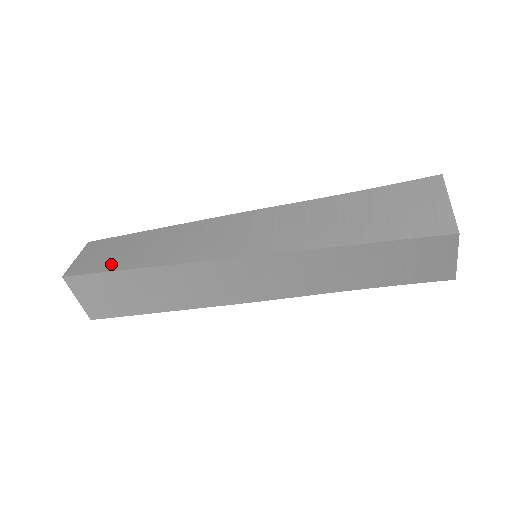
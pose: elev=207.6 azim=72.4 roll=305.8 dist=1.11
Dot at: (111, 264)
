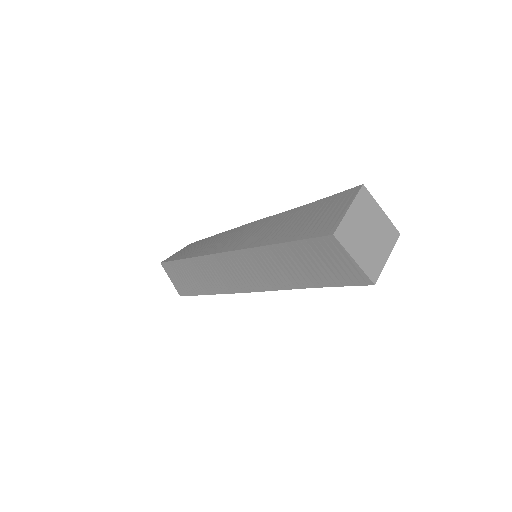
Dot at: (180, 256)
